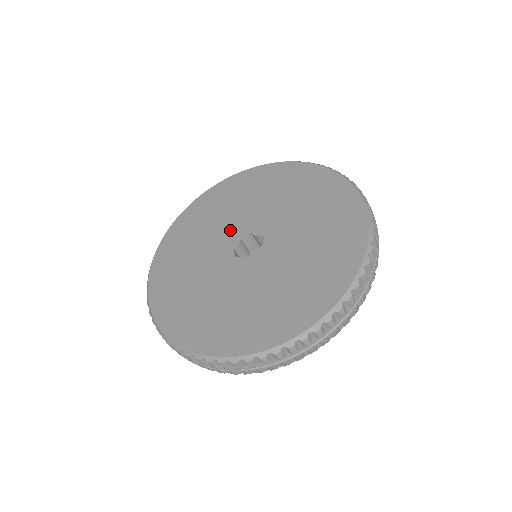
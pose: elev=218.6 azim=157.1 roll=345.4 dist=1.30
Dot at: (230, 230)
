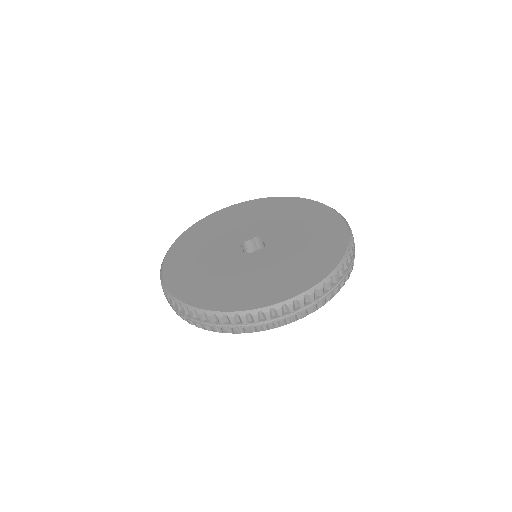
Dot at: (255, 229)
